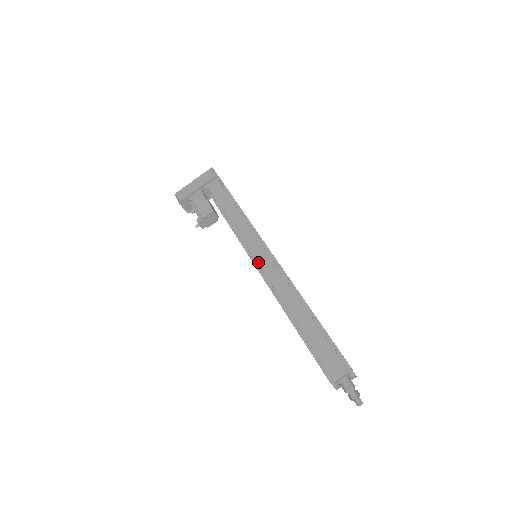
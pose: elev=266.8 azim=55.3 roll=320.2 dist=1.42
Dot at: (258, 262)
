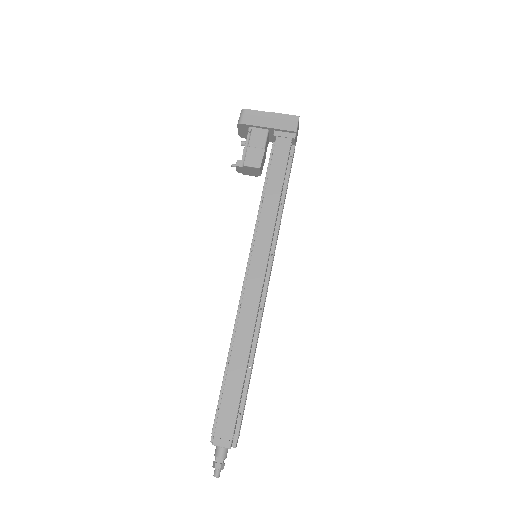
Dot at: (250, 270)
